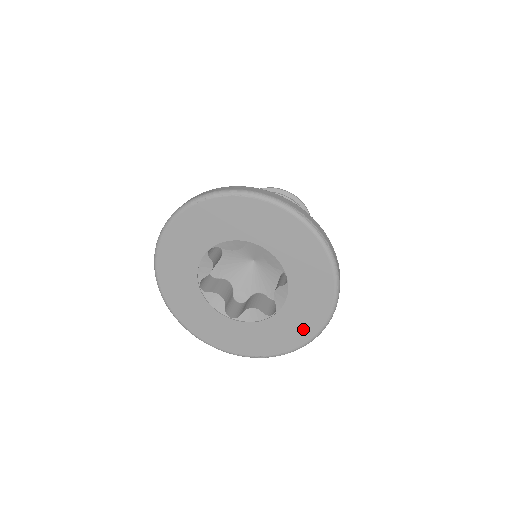
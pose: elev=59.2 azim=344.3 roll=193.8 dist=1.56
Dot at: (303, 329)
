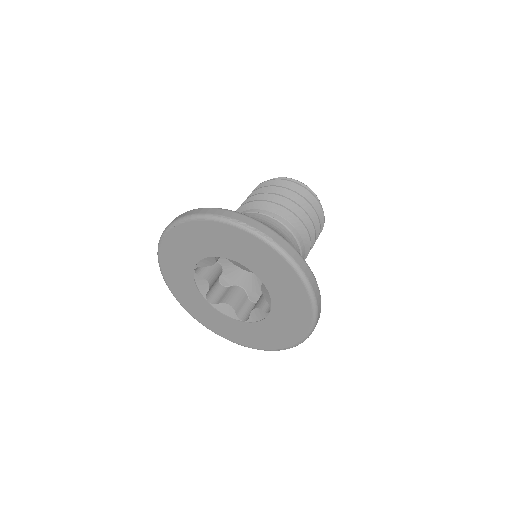
Dot at: (299, 319)
